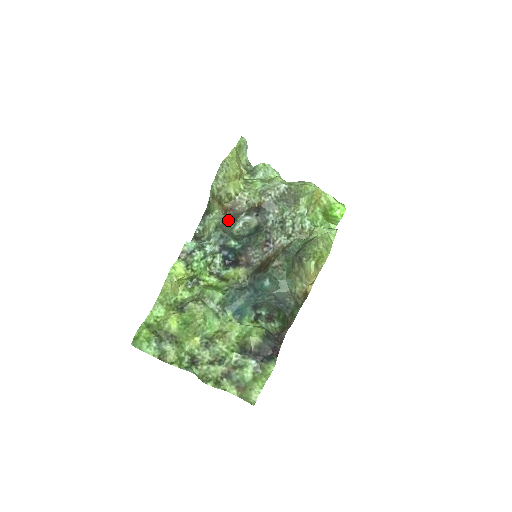
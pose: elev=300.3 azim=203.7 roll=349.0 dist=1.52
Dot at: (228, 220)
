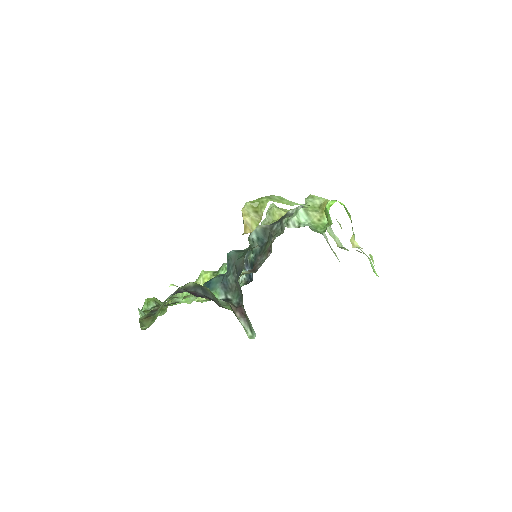
Dot at: occluded
